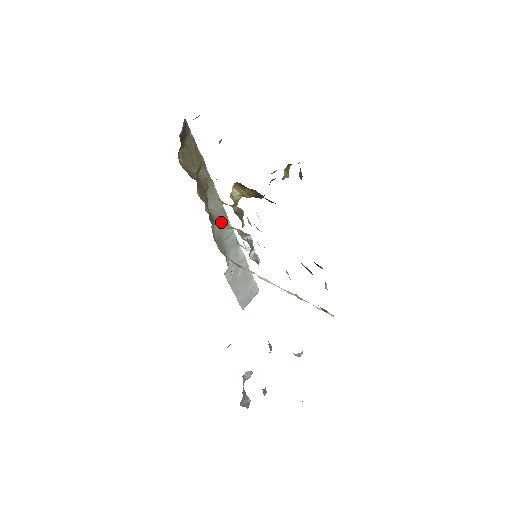
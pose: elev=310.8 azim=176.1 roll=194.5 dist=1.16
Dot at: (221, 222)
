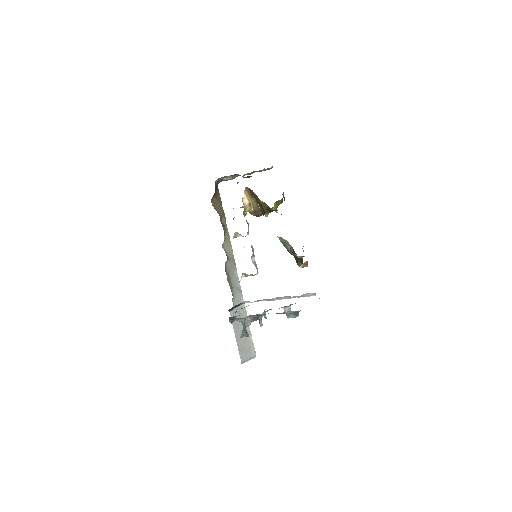
Dot at: (231, 266)
